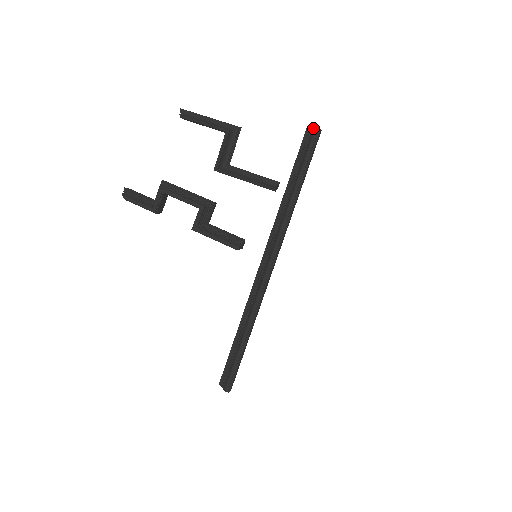
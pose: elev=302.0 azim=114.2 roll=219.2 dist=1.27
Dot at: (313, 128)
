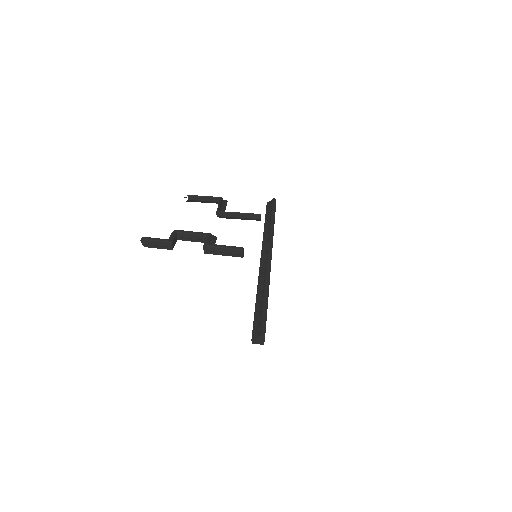
Dot at: (271, 200)
